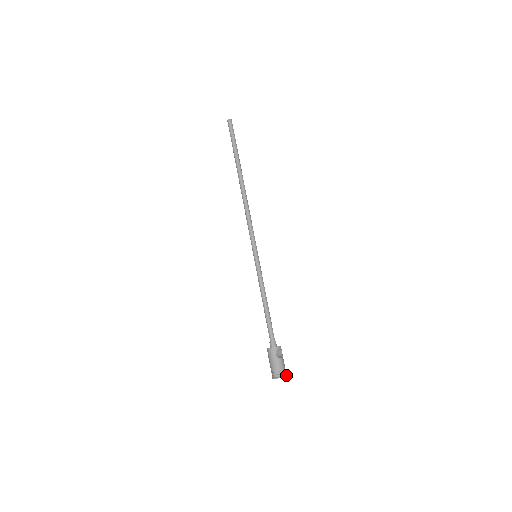
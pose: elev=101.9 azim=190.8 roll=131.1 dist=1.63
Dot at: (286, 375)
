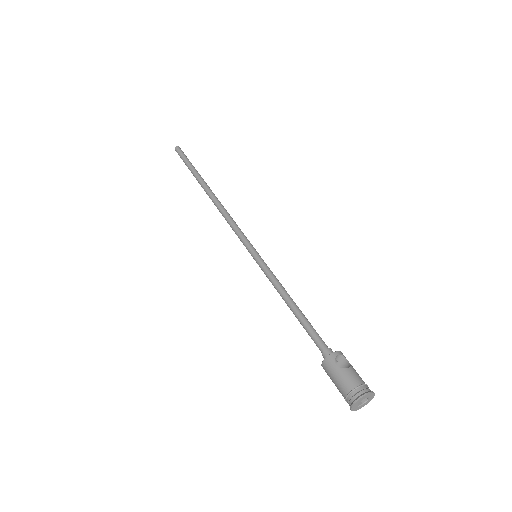
Dot at: (370, 391)
